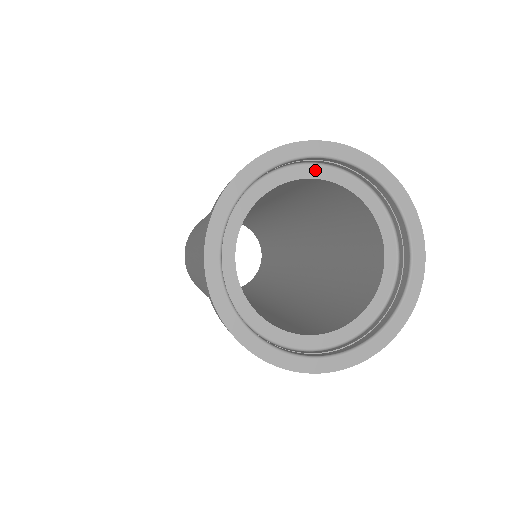
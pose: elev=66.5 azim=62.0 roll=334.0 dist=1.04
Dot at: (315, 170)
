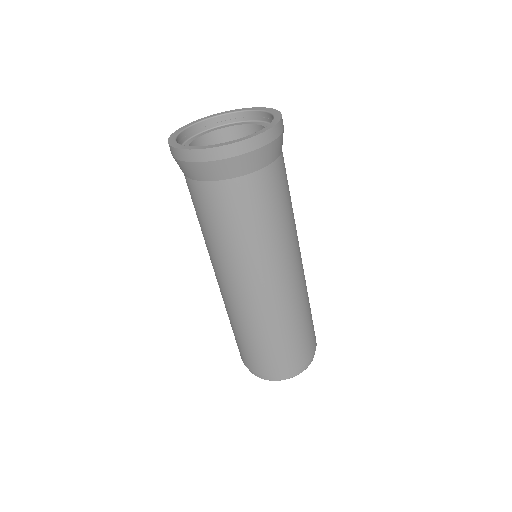
Dot at: (197, 136)
